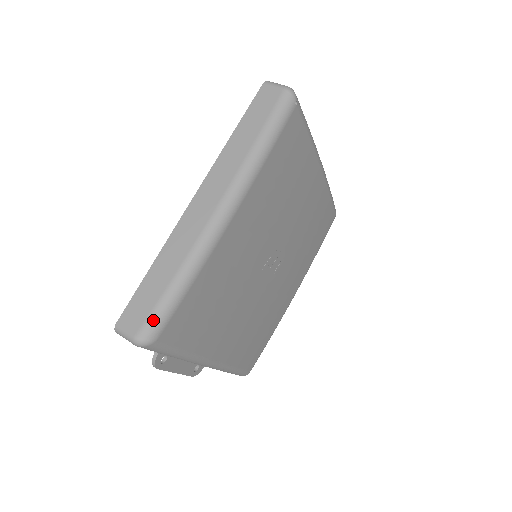
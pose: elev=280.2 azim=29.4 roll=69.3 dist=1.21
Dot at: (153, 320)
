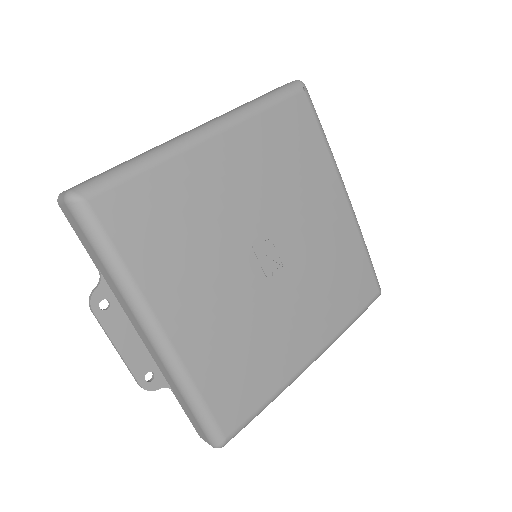
Dot at: (94, 180)
